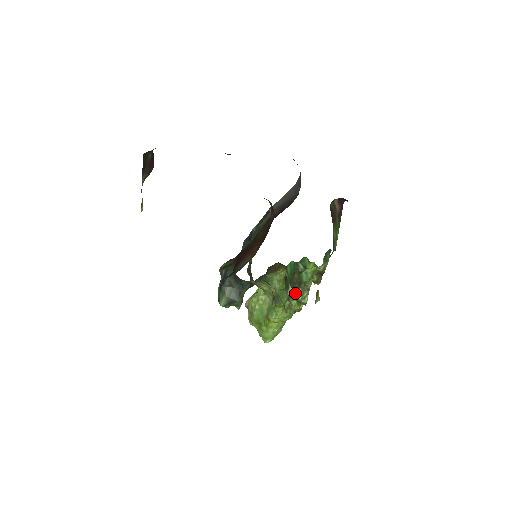
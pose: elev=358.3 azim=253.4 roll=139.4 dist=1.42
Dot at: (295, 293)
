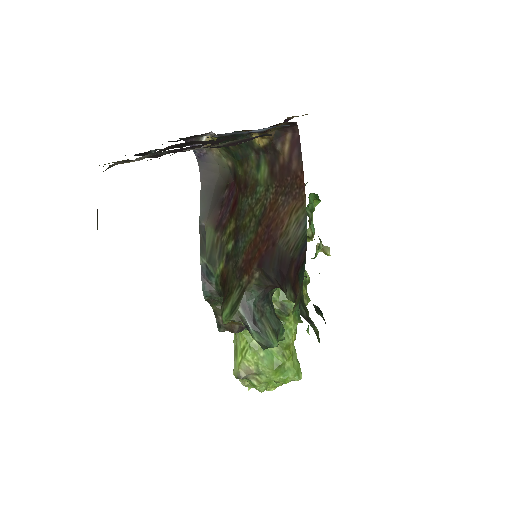
Dot at: occluded
